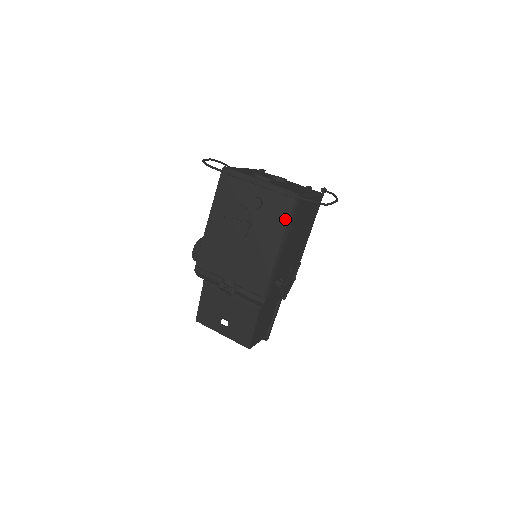
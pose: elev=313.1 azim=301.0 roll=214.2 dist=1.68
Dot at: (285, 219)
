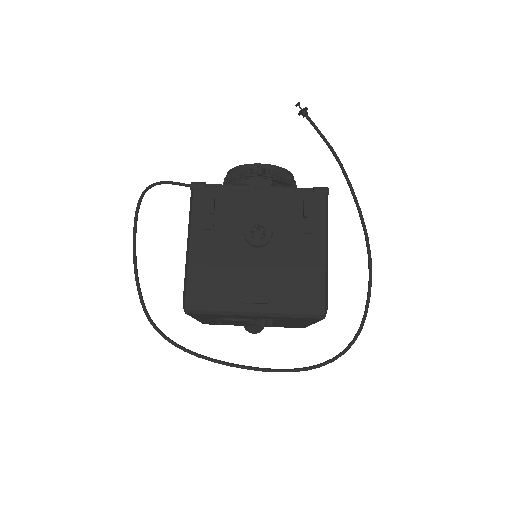
Dot at: occluded
